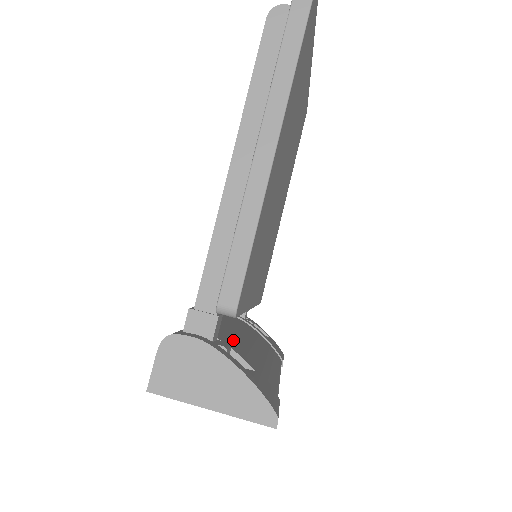
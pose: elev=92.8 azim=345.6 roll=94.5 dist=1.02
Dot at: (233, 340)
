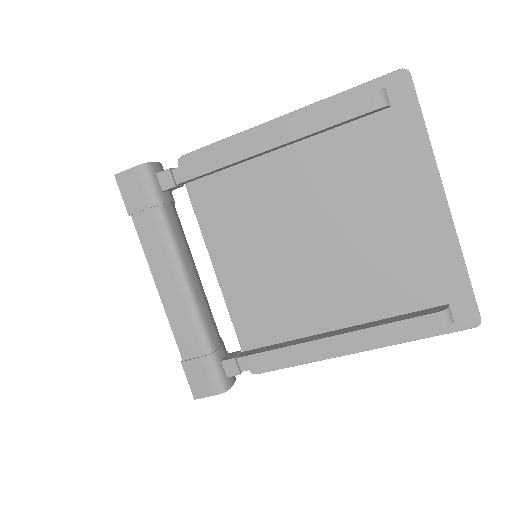
Dot at: occluded
